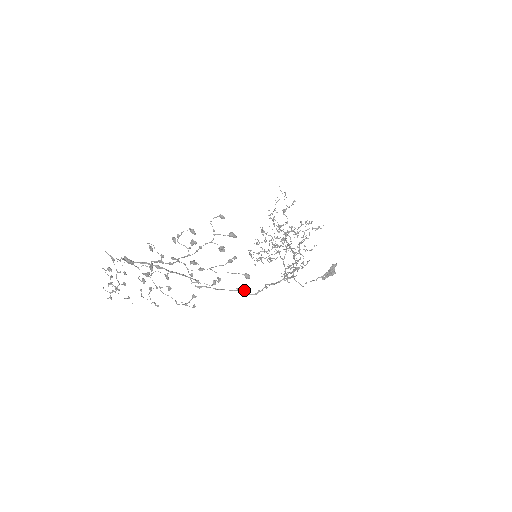
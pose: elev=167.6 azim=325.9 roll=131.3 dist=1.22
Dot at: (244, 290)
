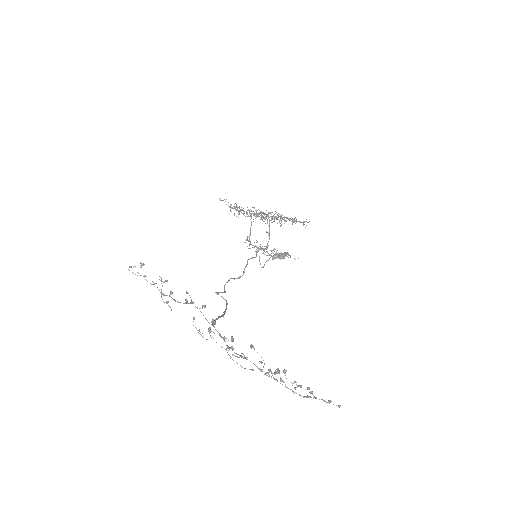
Dot at: (233, 278)
